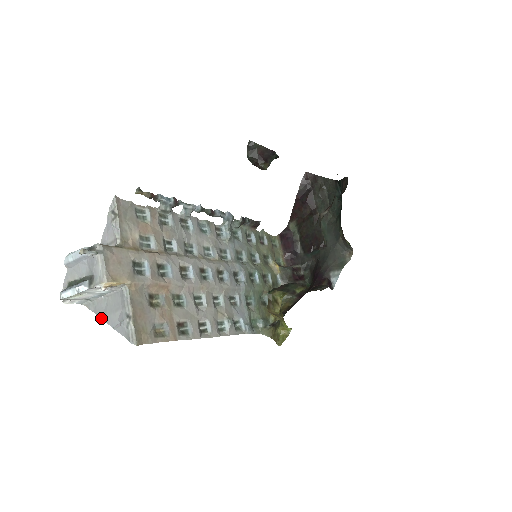
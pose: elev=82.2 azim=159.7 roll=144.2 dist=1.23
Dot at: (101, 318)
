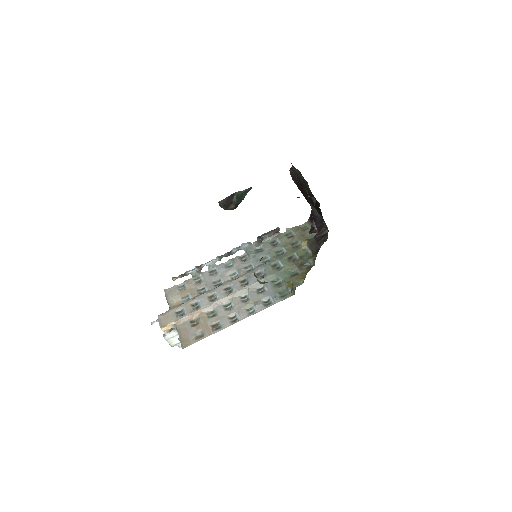
Dot at: occluded
